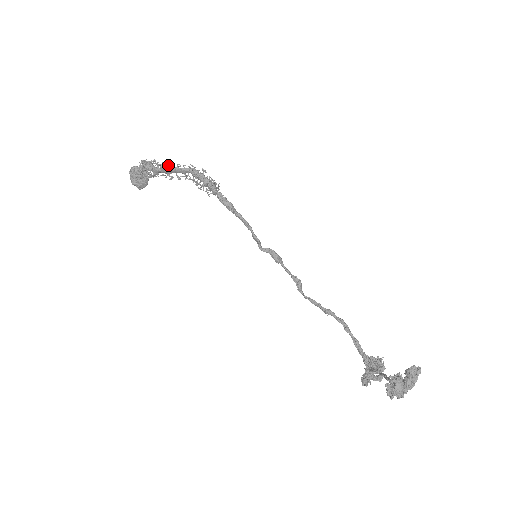
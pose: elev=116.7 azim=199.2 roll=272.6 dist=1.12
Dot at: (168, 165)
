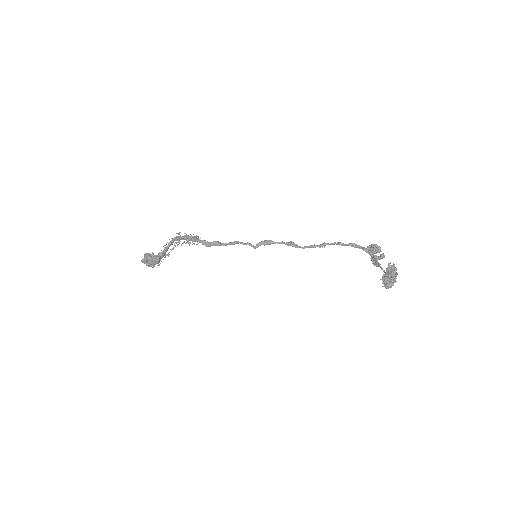
Dot at: (160, 254)
